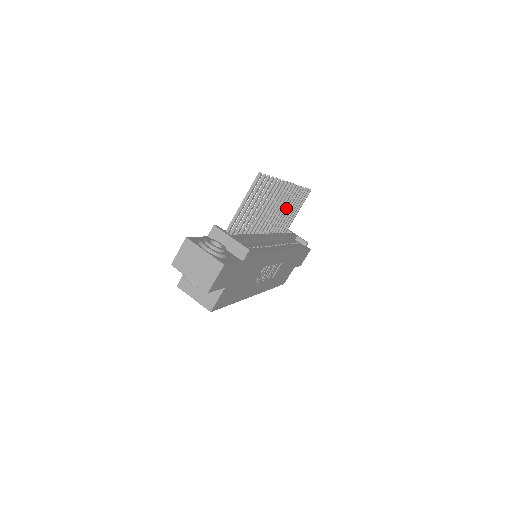
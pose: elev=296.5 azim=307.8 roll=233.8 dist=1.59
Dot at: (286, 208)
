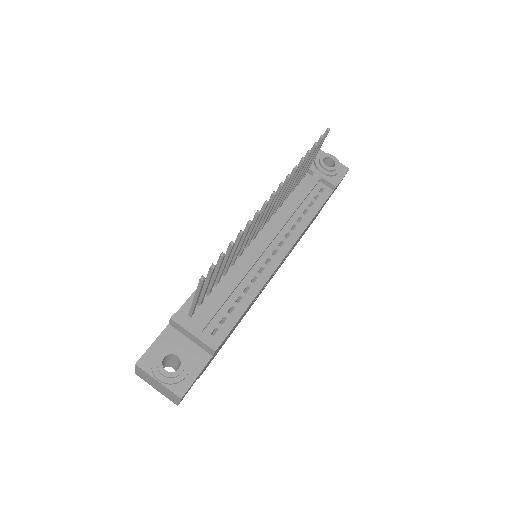
Dot at: occluded
